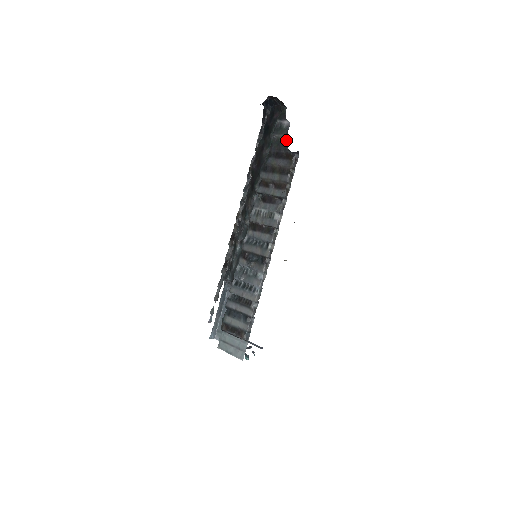
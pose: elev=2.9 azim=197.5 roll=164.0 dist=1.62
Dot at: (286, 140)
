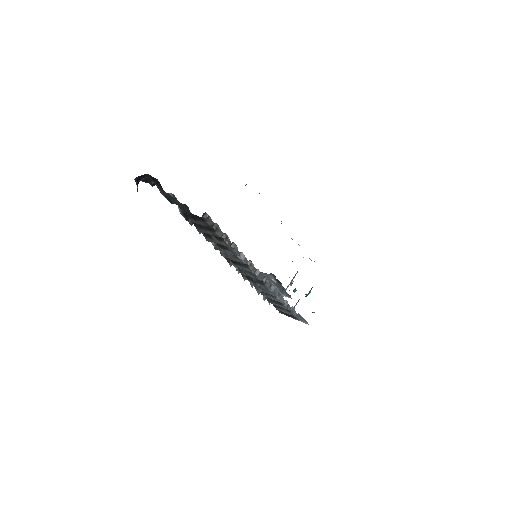
Dot at: (185, 206)
